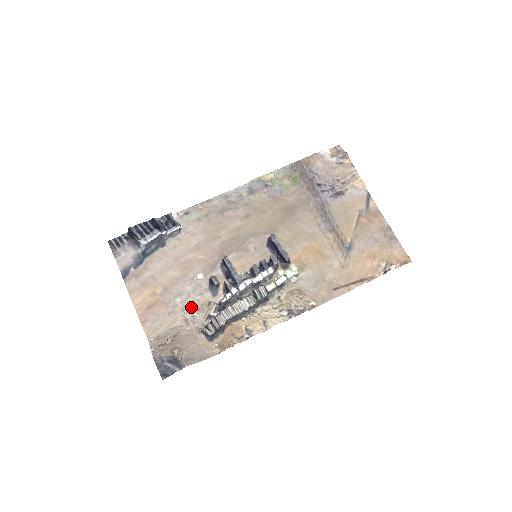
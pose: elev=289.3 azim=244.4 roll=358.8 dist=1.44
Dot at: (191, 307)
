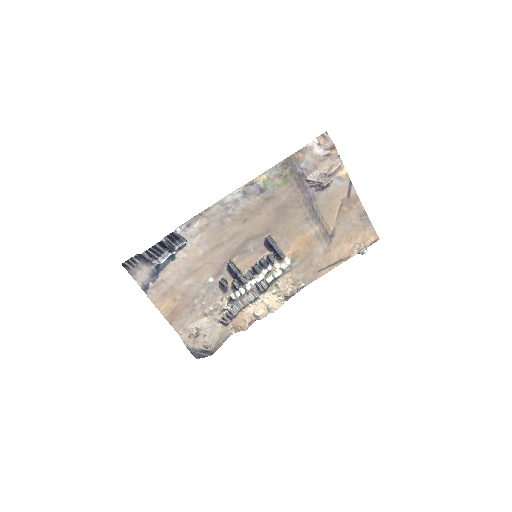
Dot at: (207, 304)
